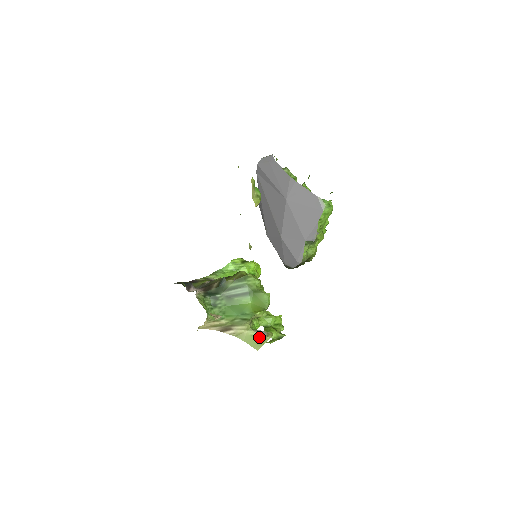
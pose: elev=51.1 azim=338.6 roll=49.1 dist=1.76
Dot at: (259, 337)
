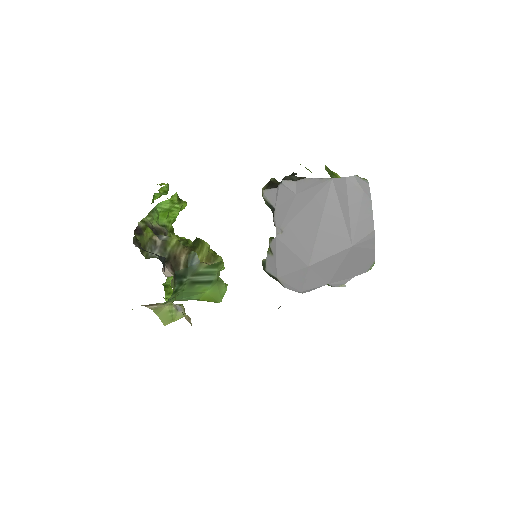
Dot at: (175, 313)
